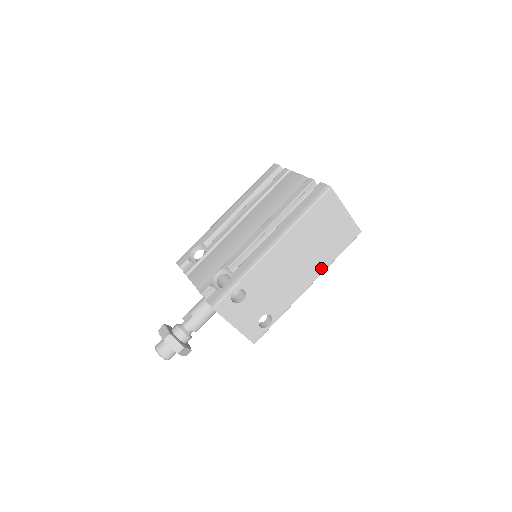
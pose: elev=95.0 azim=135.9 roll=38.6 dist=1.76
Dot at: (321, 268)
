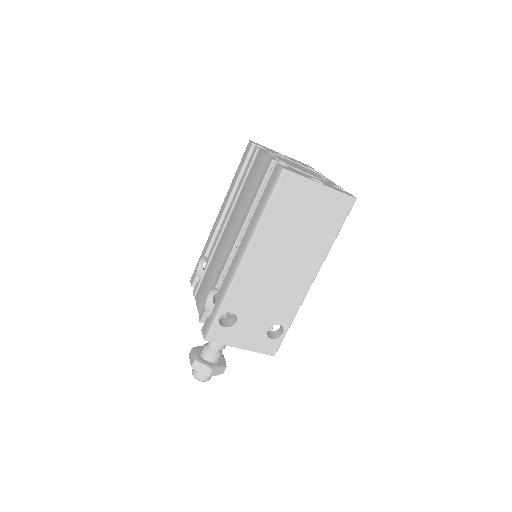
Dot at: (319, 257)
